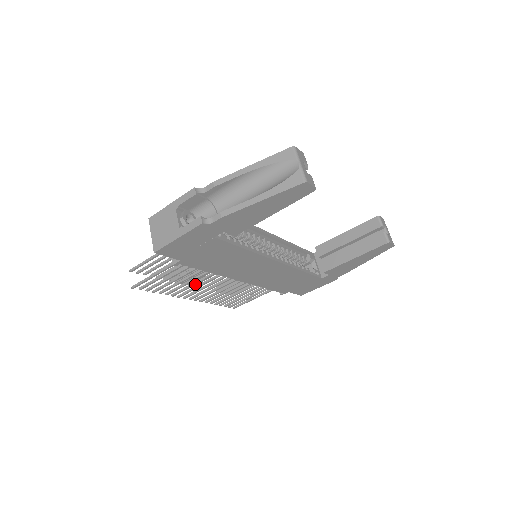
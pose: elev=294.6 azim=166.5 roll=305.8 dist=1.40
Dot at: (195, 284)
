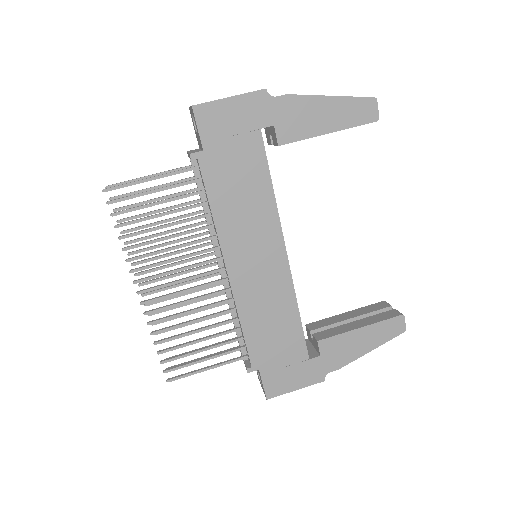
Dot at: (171, 249)
